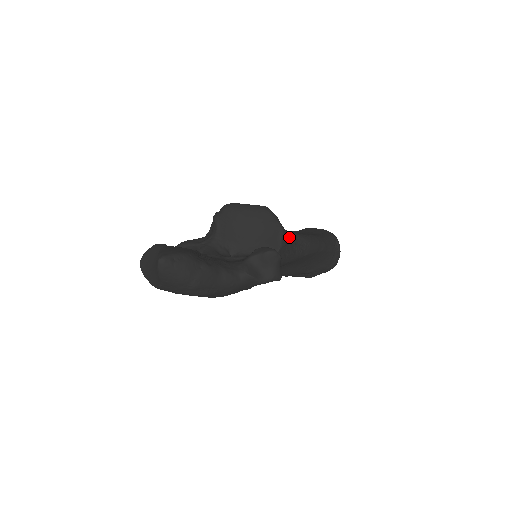
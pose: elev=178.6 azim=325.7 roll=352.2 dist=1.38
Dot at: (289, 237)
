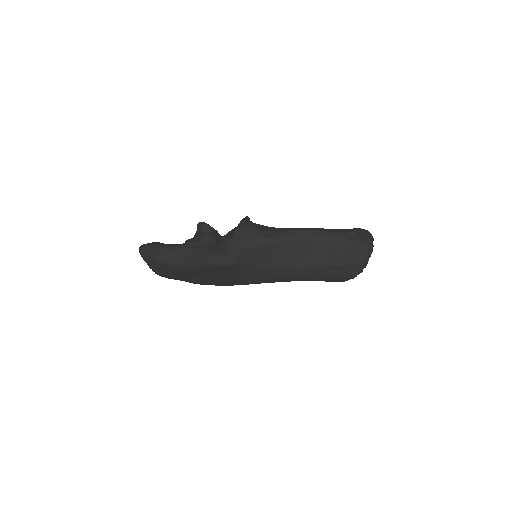
Dot at: (259, 227)
